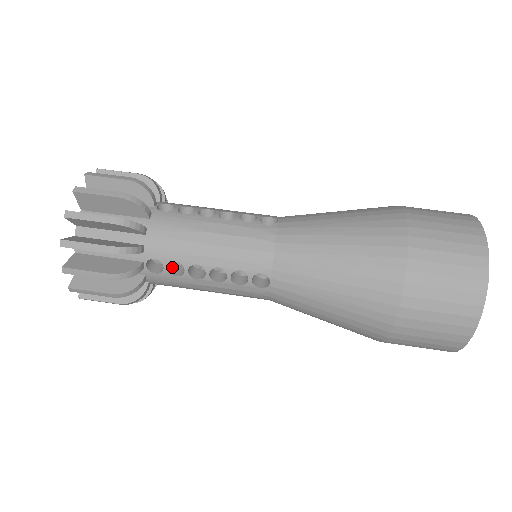
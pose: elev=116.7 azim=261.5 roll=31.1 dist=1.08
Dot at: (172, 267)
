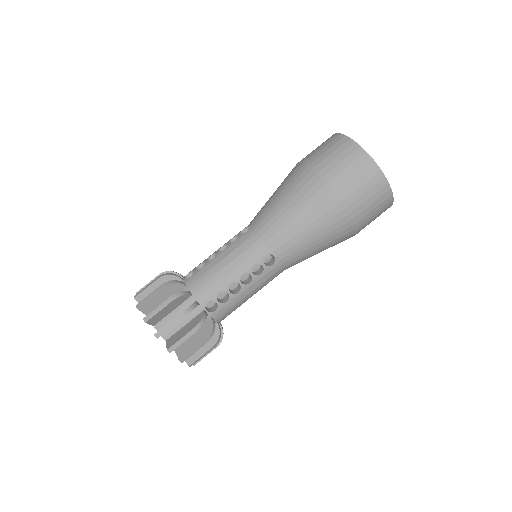
Dot at: occluded
